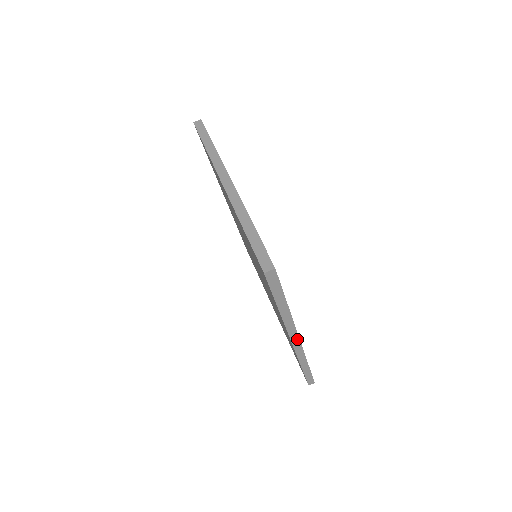
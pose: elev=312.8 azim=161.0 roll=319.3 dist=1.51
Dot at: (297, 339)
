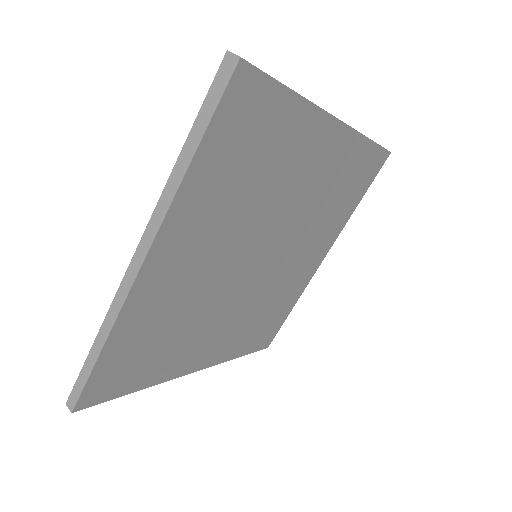
Dot at: (140, 263)
